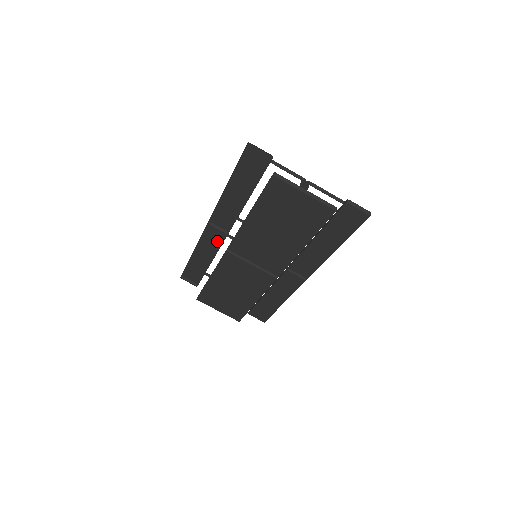
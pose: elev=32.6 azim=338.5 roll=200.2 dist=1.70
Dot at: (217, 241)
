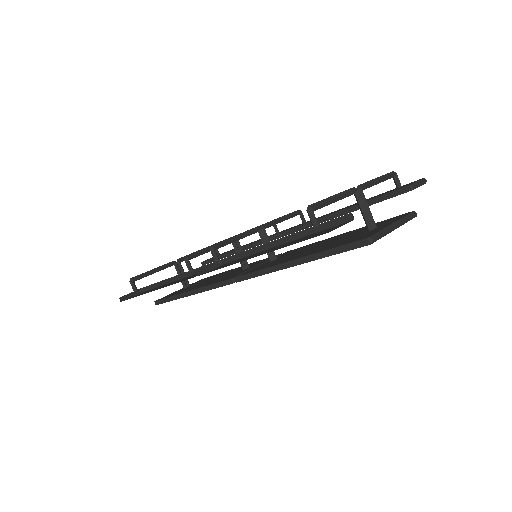
Dot at: occluded
